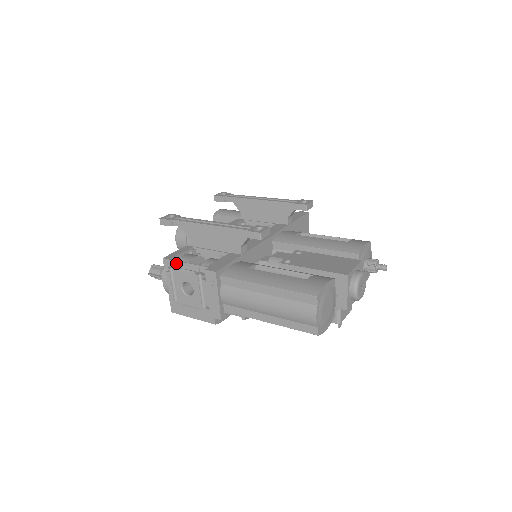
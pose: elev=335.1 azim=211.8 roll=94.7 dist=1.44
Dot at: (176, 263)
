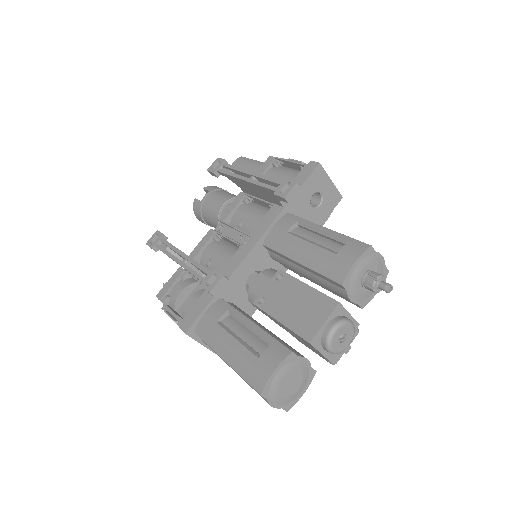
Dot at: (165, 305)
